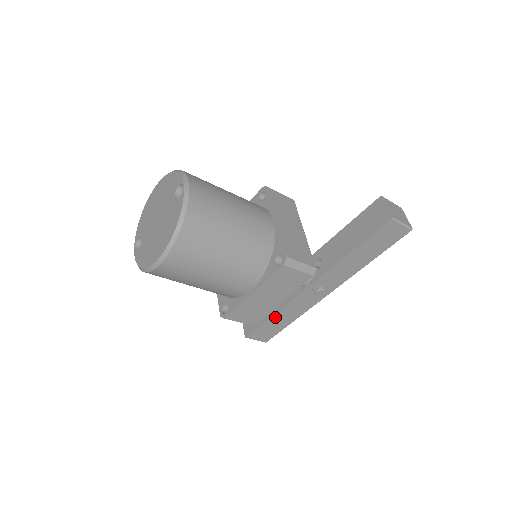
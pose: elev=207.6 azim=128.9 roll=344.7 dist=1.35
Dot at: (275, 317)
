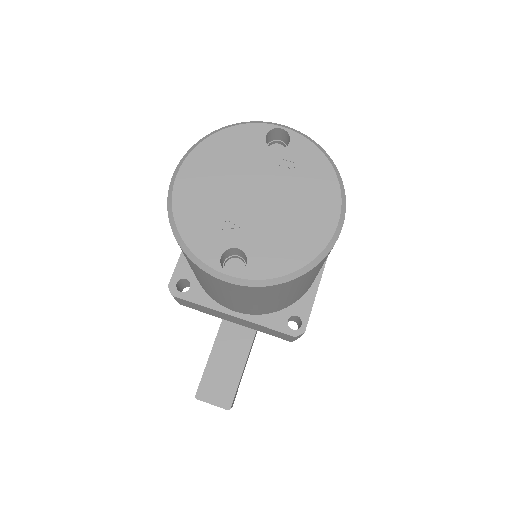
Dot at: (249, 351)
